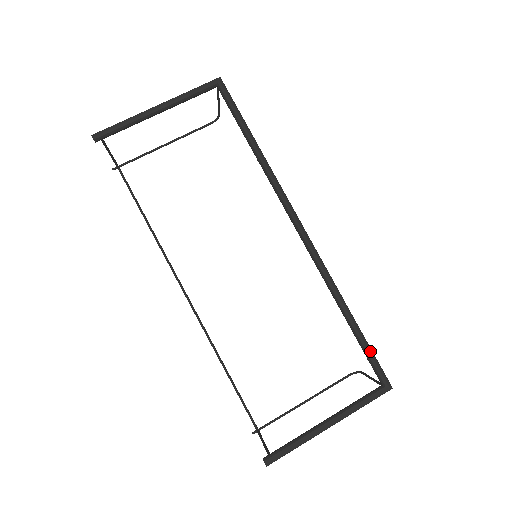
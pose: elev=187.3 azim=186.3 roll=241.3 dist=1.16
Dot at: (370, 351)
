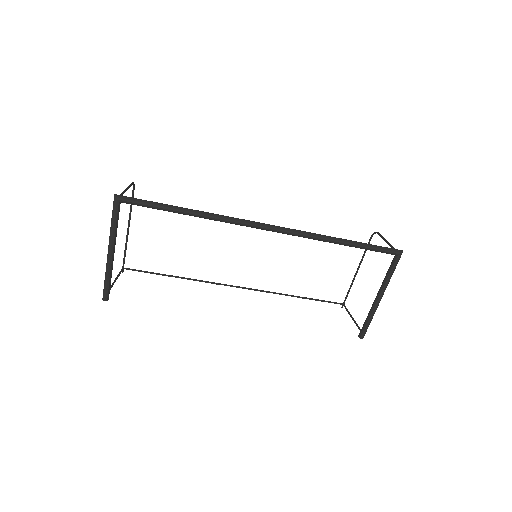
Dot at: (373, 248)
